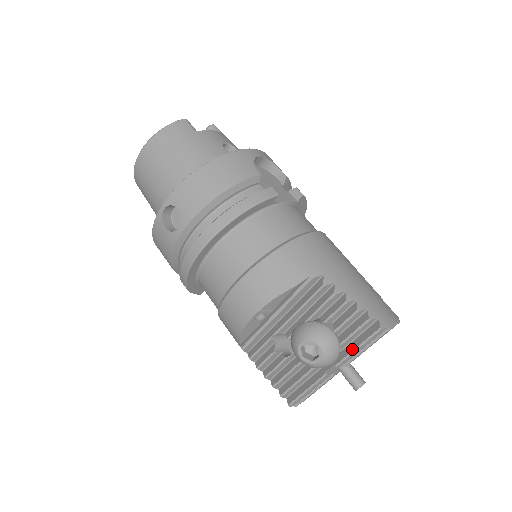
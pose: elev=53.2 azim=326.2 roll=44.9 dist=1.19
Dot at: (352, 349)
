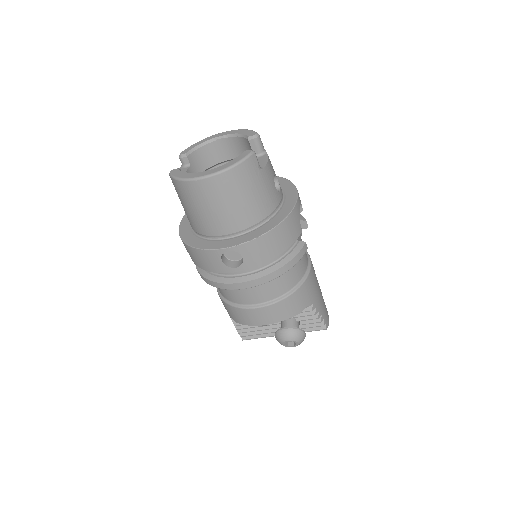
Dot at: occluded
